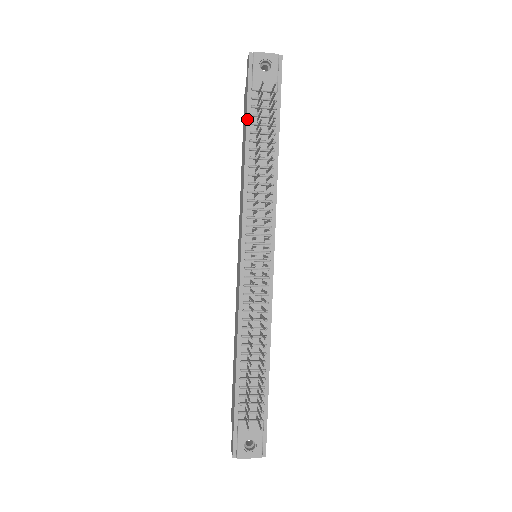
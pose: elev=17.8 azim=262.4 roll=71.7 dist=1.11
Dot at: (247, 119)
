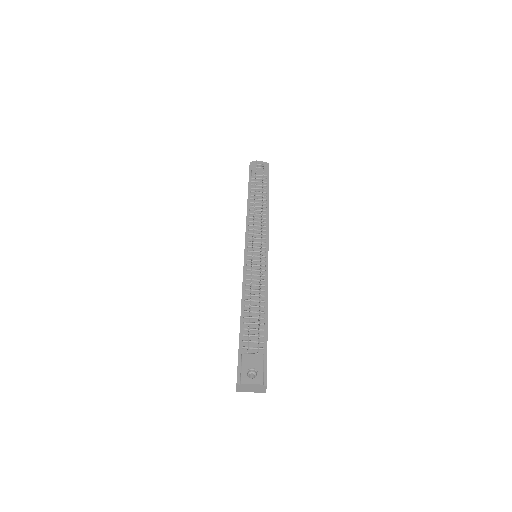
Dot at: (249, 187)
